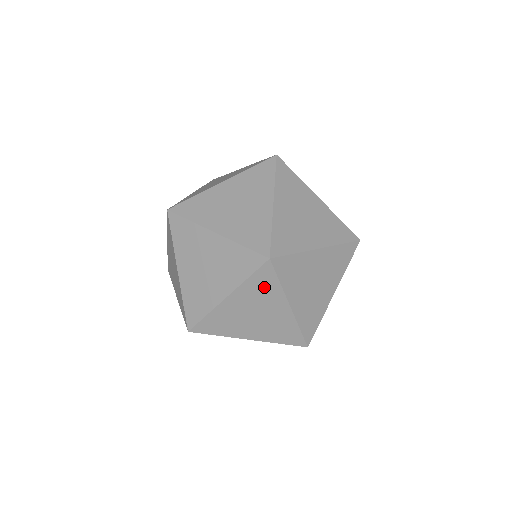
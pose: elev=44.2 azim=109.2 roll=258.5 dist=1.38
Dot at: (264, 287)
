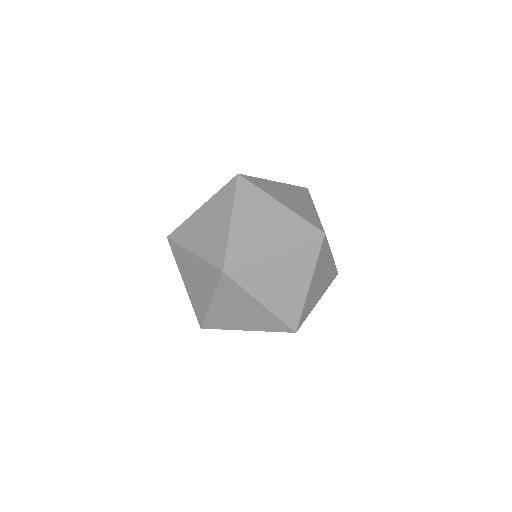
Dot at: occluded
